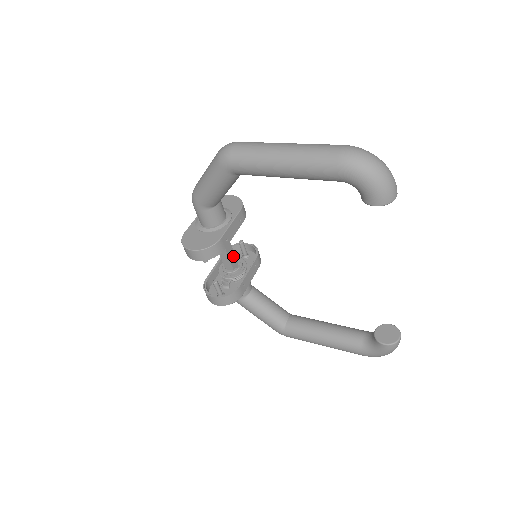
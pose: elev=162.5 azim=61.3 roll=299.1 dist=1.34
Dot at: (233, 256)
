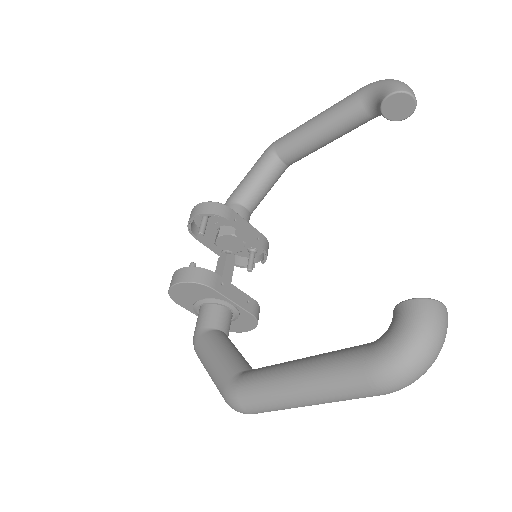
Dot at: (229, 279)
